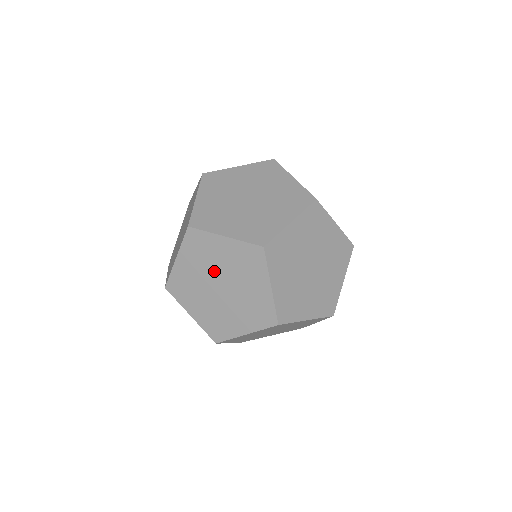
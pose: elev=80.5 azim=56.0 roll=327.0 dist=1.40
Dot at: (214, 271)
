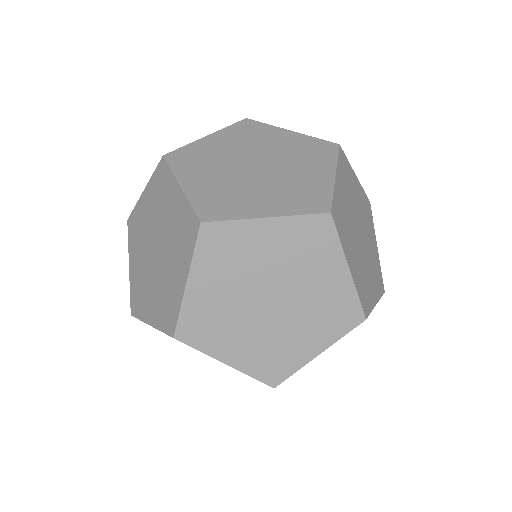
Dot at: occluded
